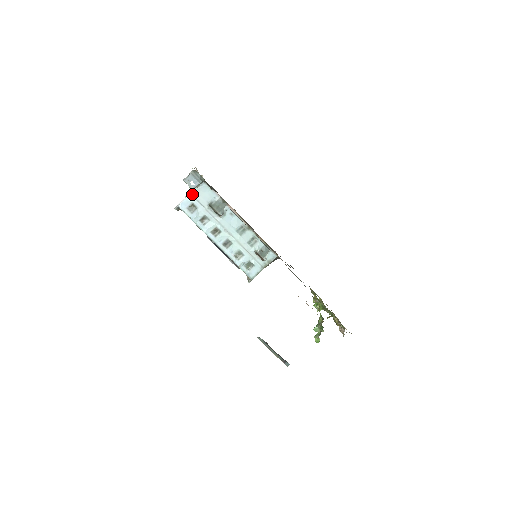
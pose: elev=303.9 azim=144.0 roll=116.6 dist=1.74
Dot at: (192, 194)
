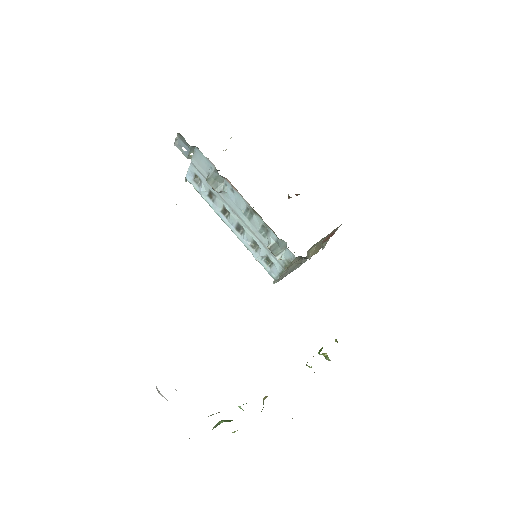
Dot at: (192, 162)
